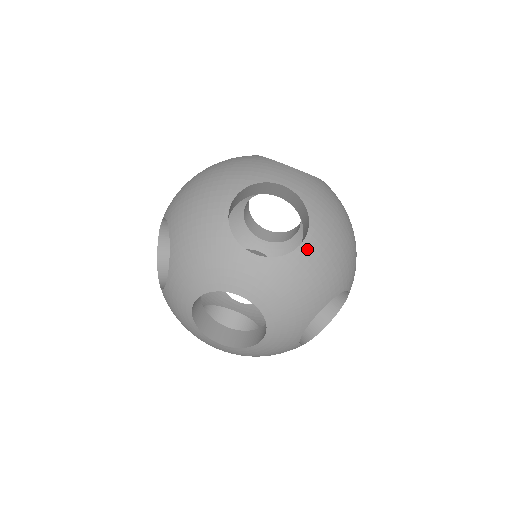
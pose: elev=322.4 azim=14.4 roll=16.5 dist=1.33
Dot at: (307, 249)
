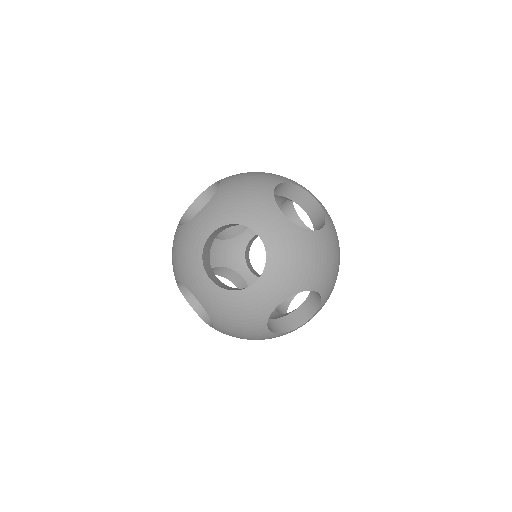
Dot at: (225, 184)
